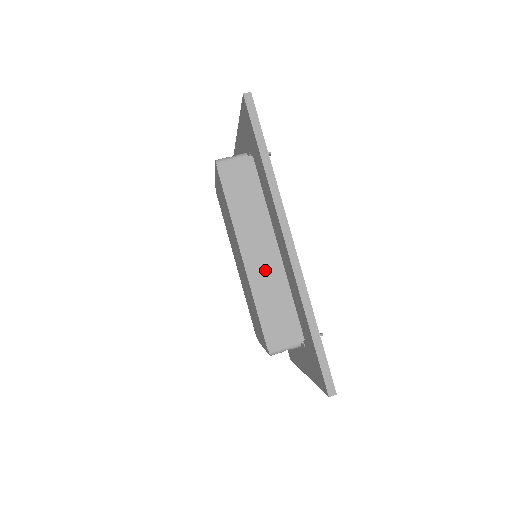
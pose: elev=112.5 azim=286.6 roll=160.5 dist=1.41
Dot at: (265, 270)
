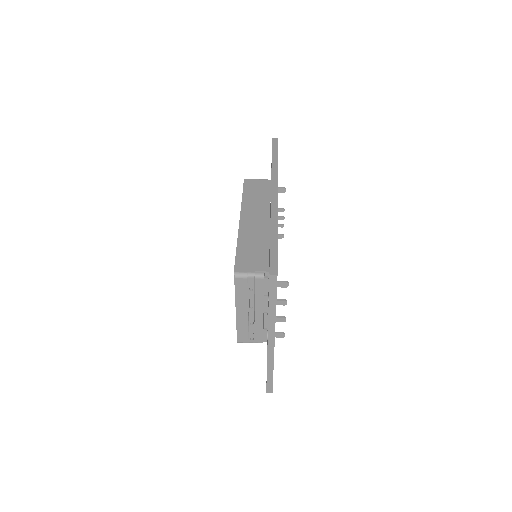
Dot at: (254, 228)
